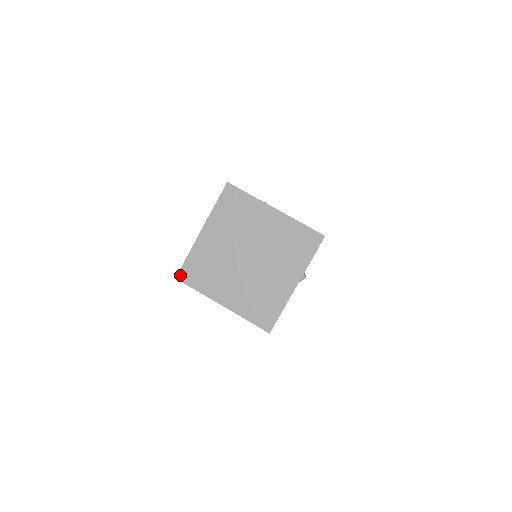
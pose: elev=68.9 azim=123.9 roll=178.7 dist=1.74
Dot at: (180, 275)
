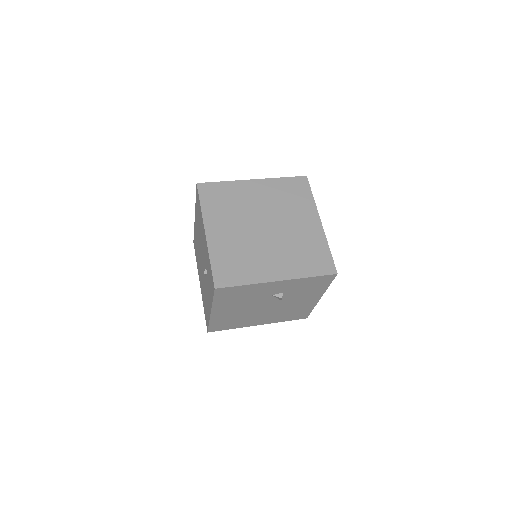
Dot at: (203, 185)
